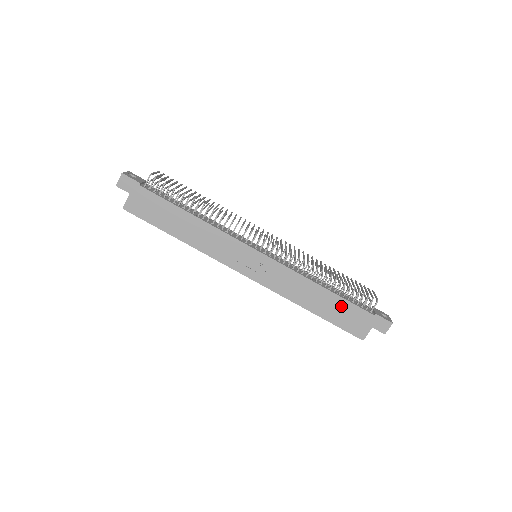
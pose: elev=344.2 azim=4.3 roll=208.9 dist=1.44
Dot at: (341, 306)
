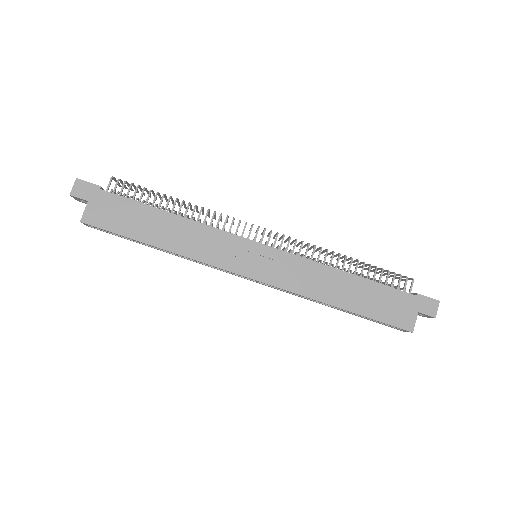
Dot at: (374, 292)
